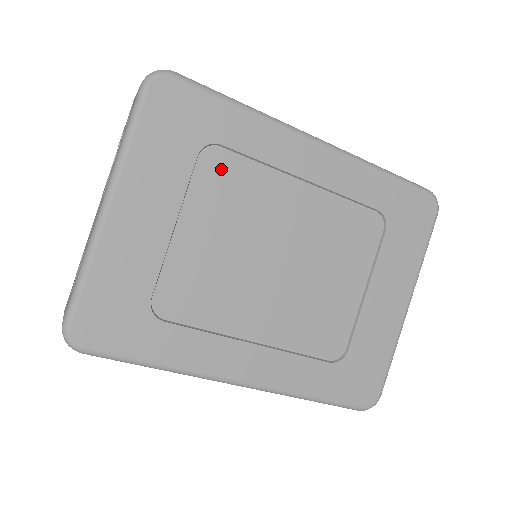
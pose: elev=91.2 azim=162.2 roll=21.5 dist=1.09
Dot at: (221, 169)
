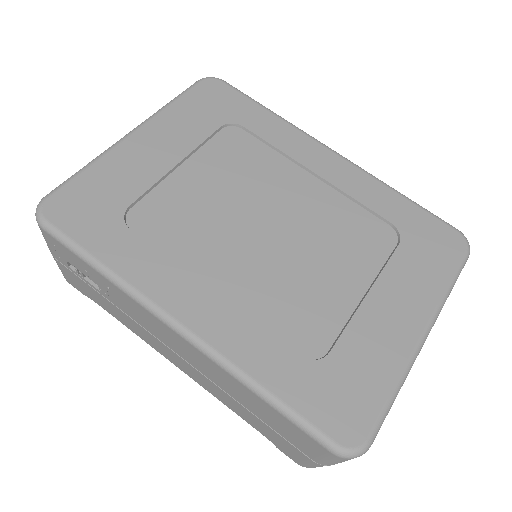
Dot at: (238, 143)
